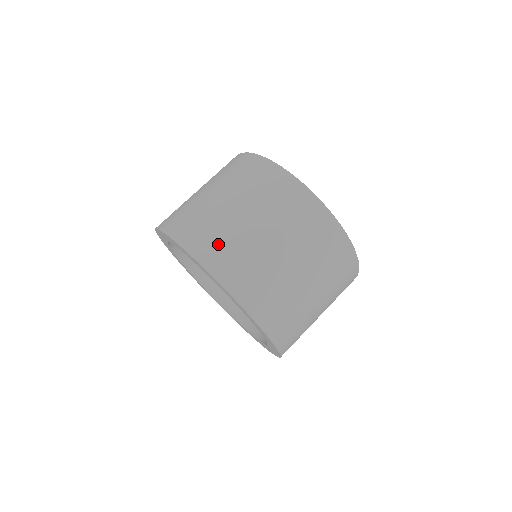
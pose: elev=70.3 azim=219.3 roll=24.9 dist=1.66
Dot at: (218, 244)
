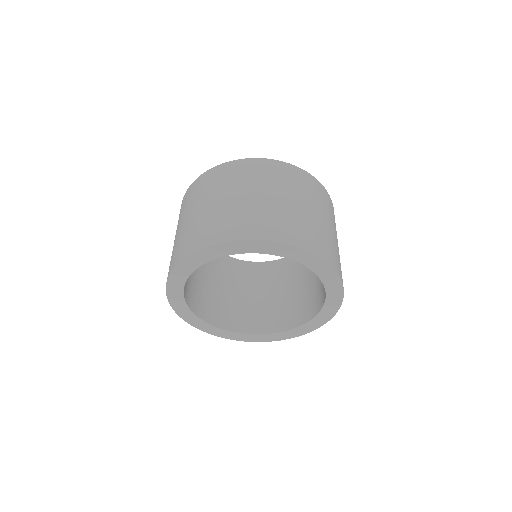
Dot at: (203, 230)
